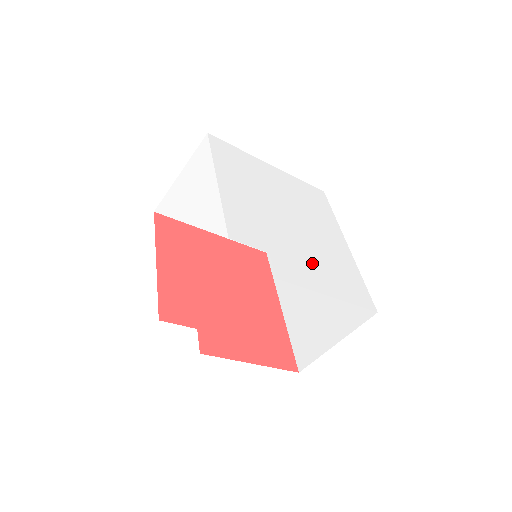
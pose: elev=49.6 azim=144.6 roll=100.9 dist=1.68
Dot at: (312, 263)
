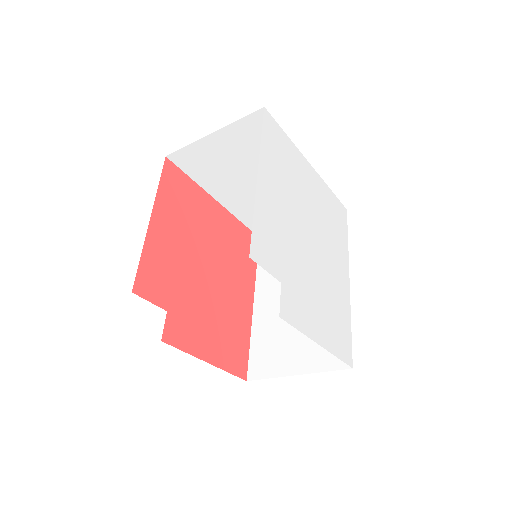
Dot at: (315, 300)
